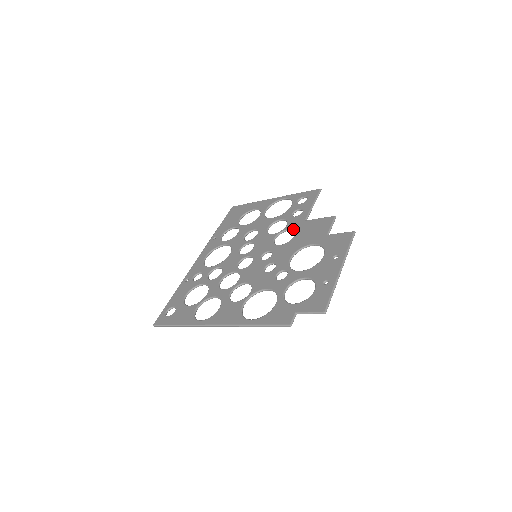
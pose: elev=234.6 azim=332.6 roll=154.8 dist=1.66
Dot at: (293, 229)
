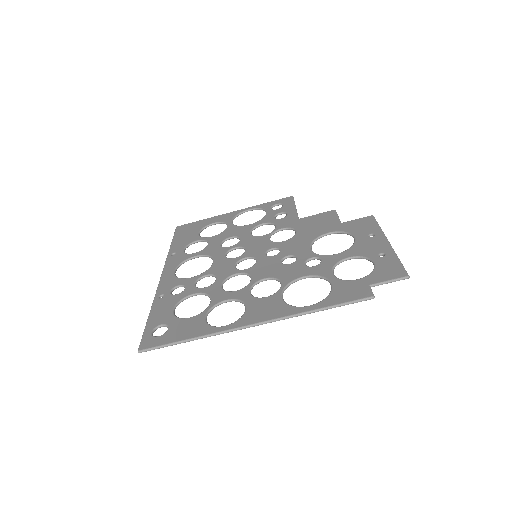
Dot at: (289, 227)
